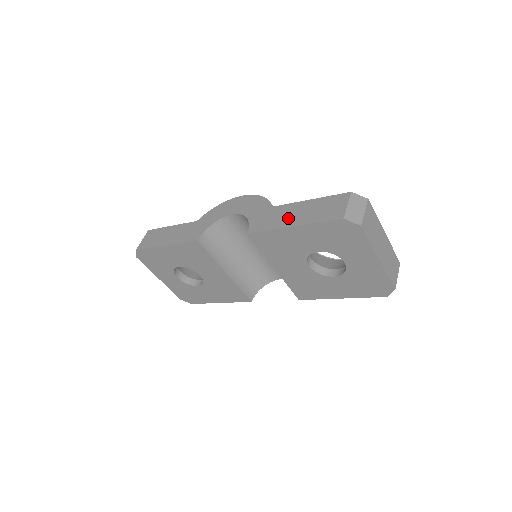
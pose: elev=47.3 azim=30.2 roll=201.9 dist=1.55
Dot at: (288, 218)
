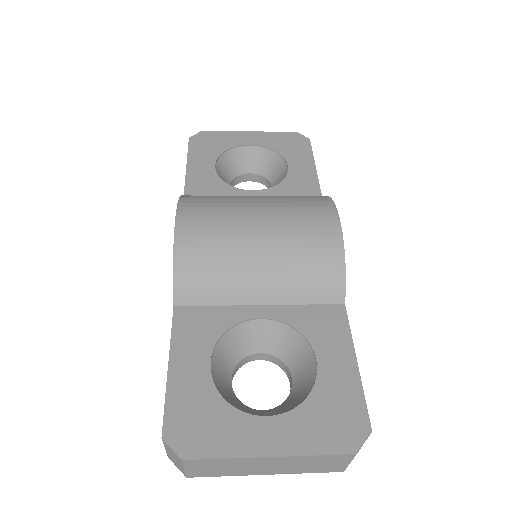
Dot at: occluded
